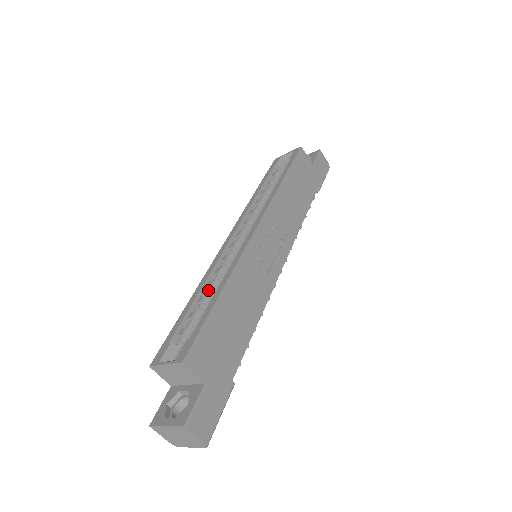
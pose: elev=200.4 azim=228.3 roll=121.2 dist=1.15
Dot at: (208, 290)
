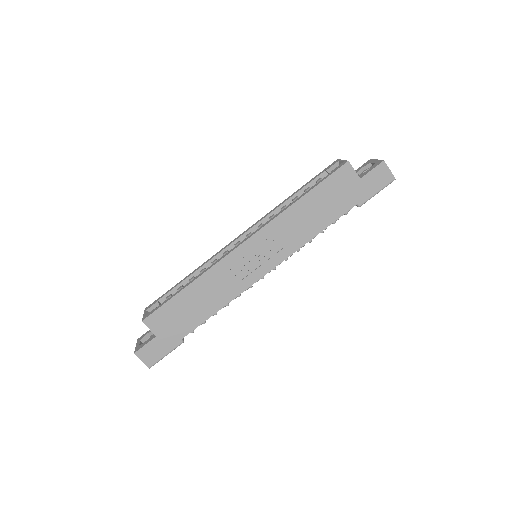
Dot at: occluded
